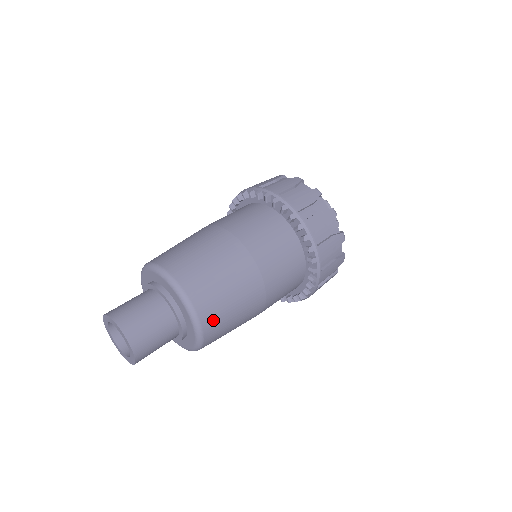
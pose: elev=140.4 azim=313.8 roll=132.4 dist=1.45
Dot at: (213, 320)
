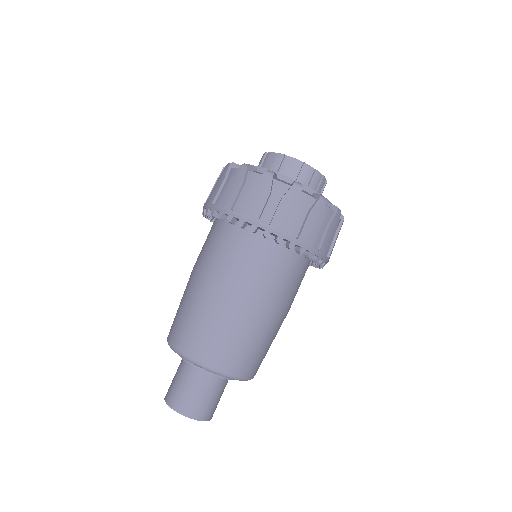
Dot at: occluded
